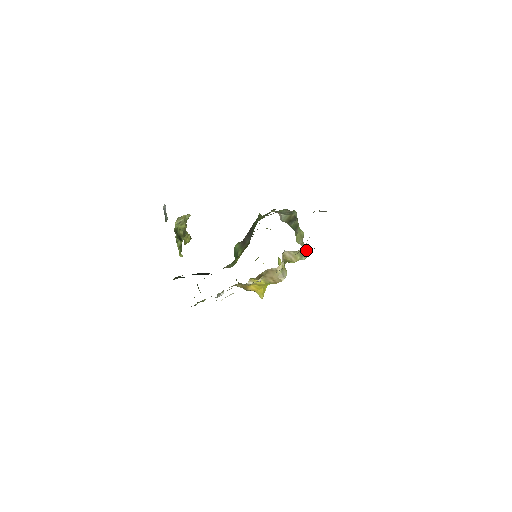
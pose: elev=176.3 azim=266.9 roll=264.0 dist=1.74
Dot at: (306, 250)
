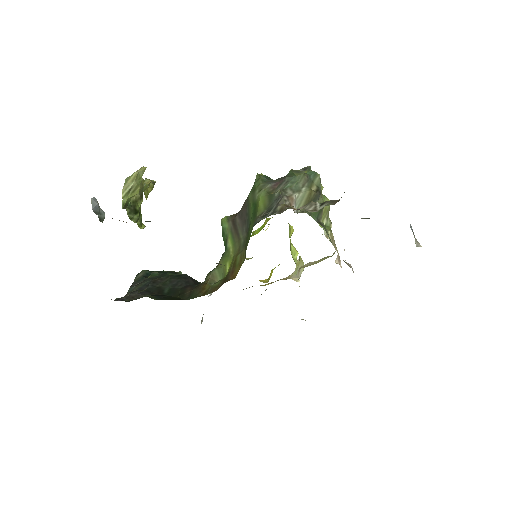
Dot at: occluded
